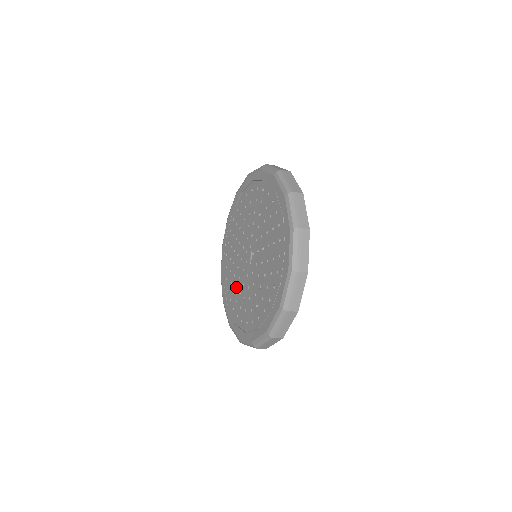
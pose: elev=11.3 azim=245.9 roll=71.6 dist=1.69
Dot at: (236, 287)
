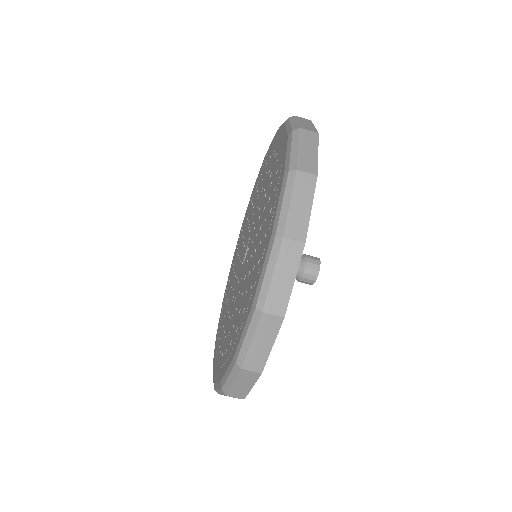
Dot at: (236, 309)
